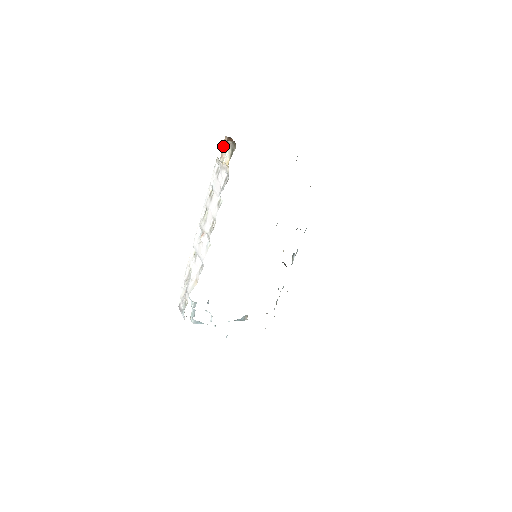
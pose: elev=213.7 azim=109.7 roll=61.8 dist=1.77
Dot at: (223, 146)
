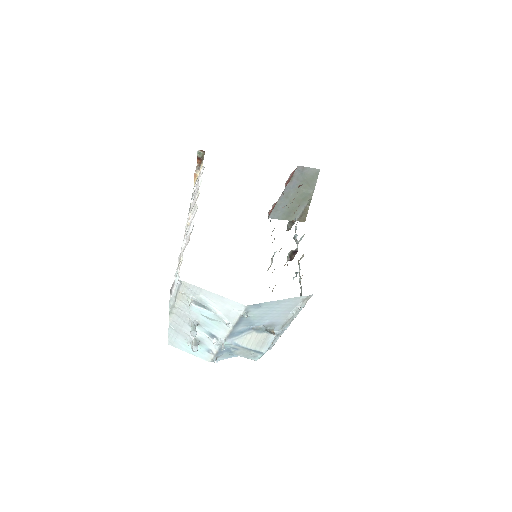
Dot at: (196, 169)
